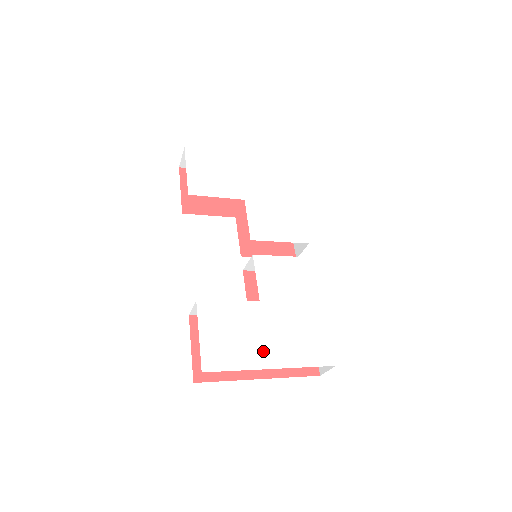
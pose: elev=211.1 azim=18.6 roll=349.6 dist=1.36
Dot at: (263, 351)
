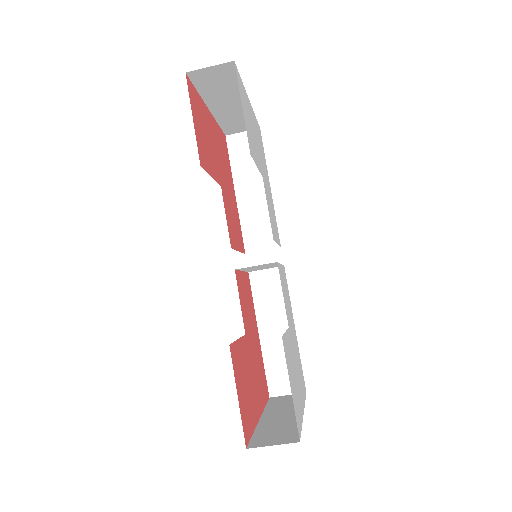
Dot at: (300, 393)
